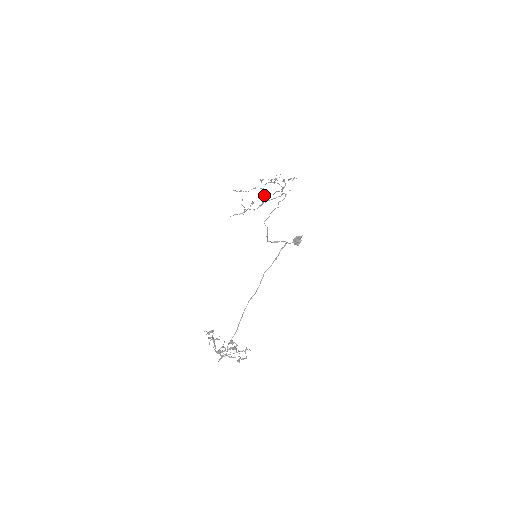
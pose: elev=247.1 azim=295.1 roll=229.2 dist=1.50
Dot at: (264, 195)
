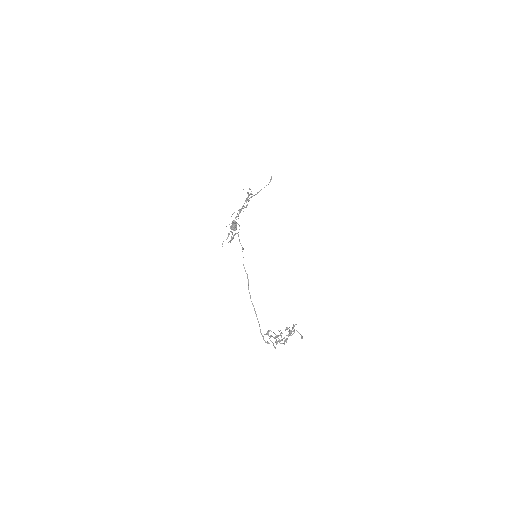
Dot at: occluded
